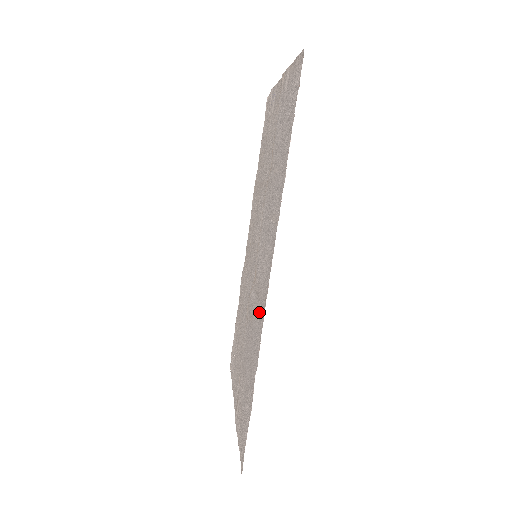
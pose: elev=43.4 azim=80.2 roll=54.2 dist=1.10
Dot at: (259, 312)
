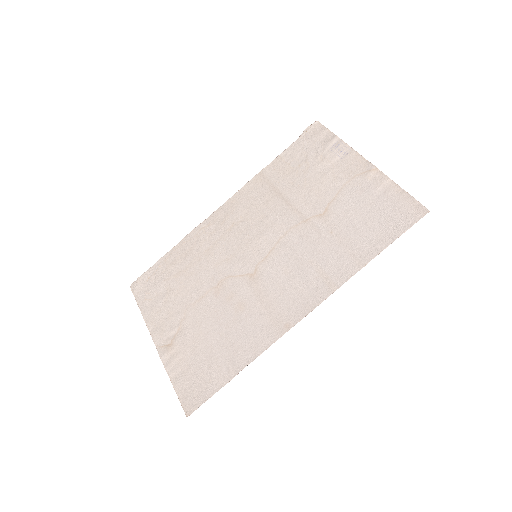
Dot at: (265, 320)
